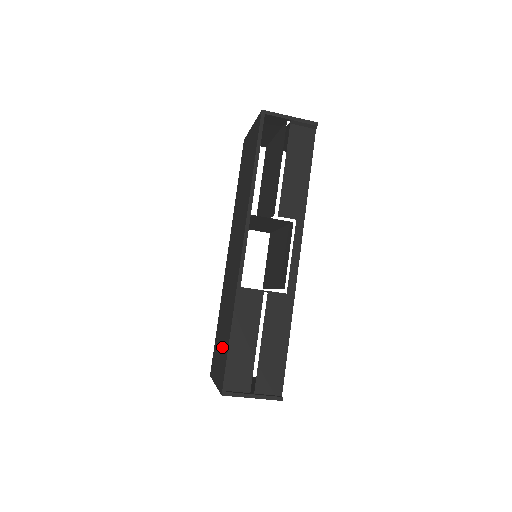
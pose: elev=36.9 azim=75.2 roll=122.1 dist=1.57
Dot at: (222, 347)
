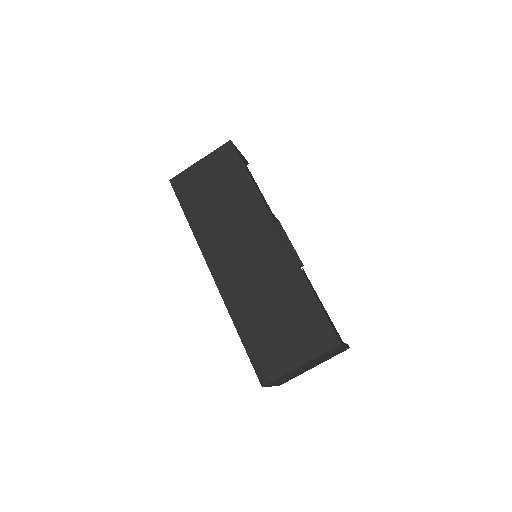
Dot at: (294, 324)
